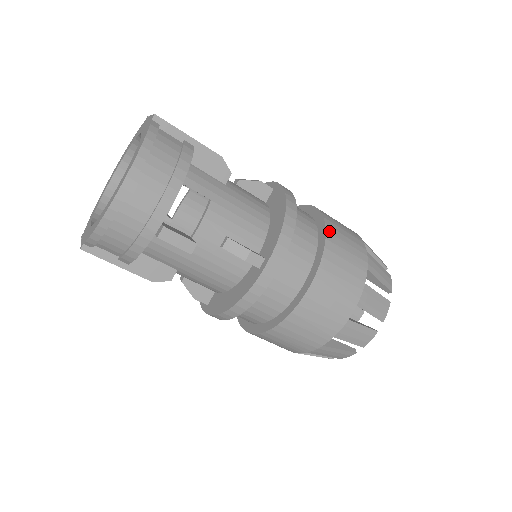
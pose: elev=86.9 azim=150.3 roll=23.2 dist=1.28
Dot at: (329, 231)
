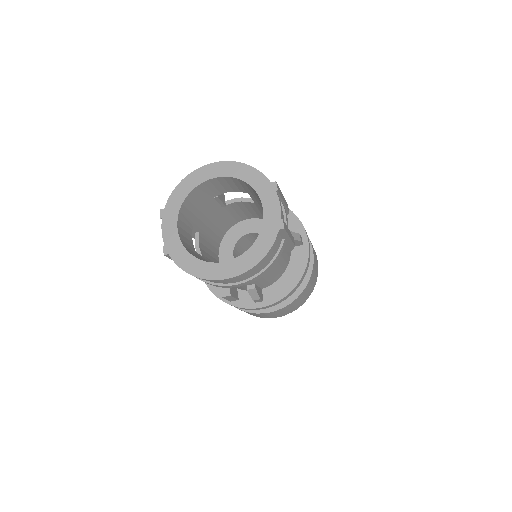
Dot at: (307, 287)
